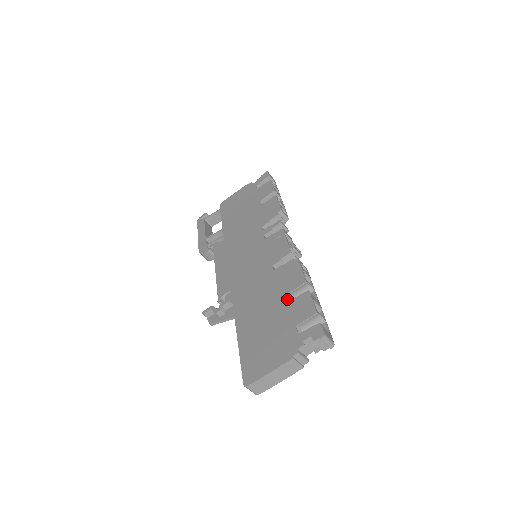
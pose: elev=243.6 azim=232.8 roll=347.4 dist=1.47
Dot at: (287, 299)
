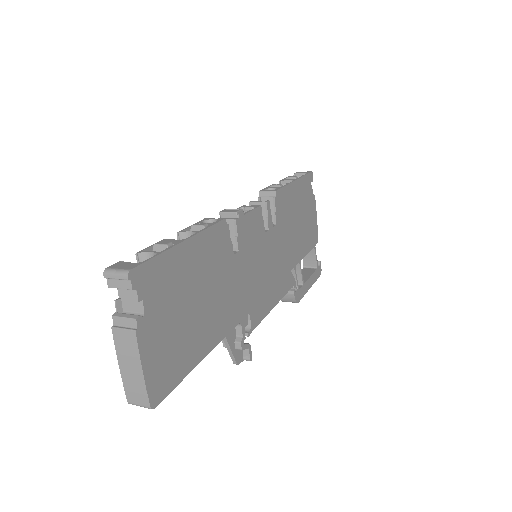
Dot at: occluded
